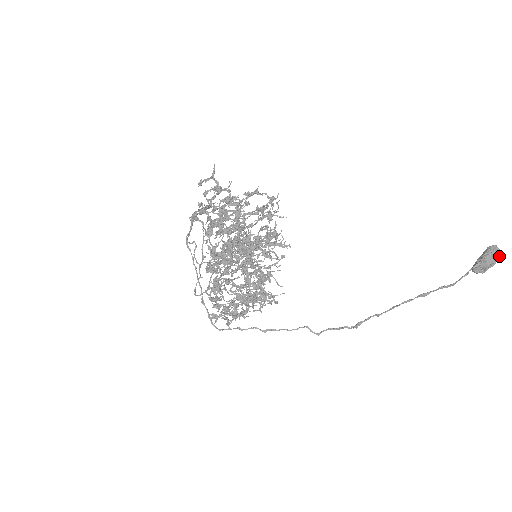
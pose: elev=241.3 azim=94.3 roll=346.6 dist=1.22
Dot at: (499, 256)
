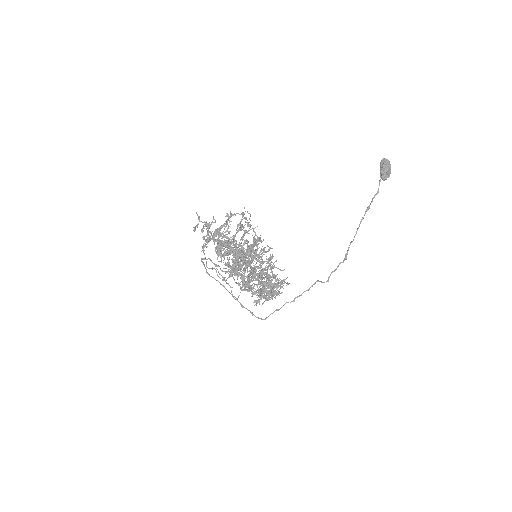
Dot at: (389, 162)
